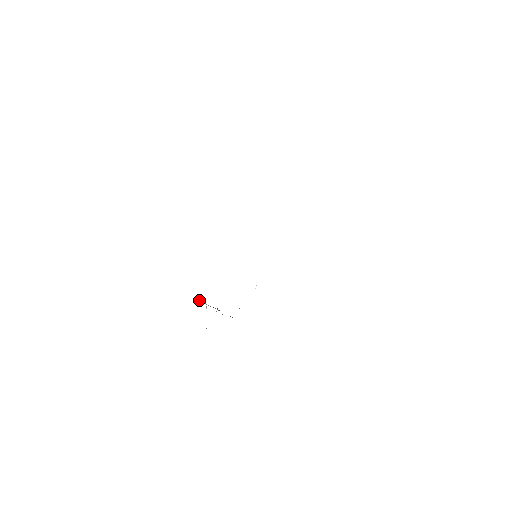
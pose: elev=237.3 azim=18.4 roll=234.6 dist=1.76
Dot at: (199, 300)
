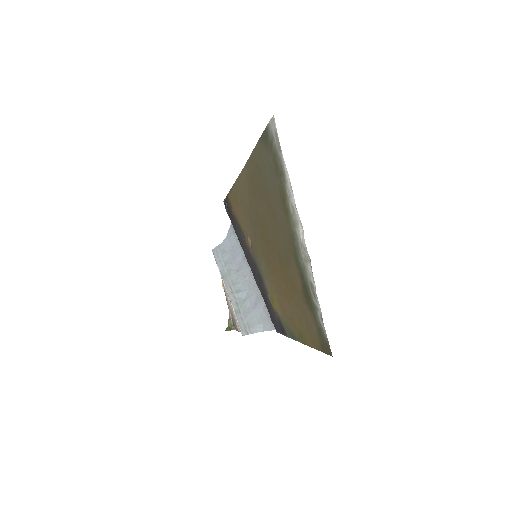
Dot at: (242, 327)
